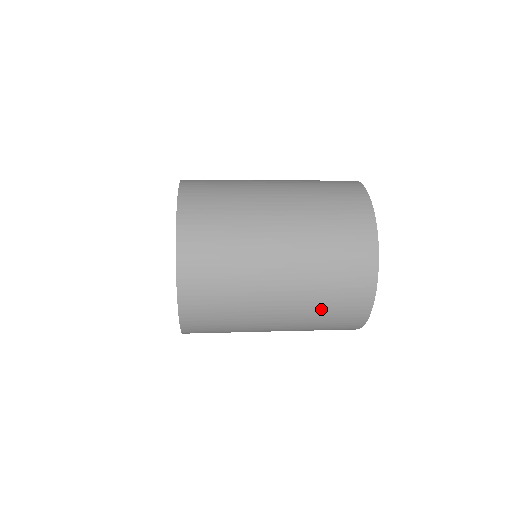
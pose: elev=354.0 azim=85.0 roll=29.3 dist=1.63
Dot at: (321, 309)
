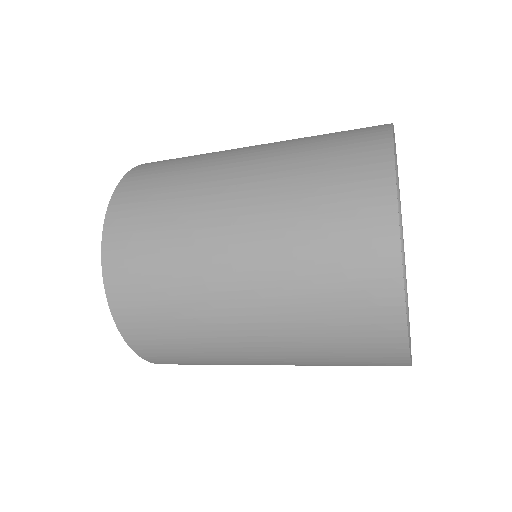
Dot at: (311, 305)
